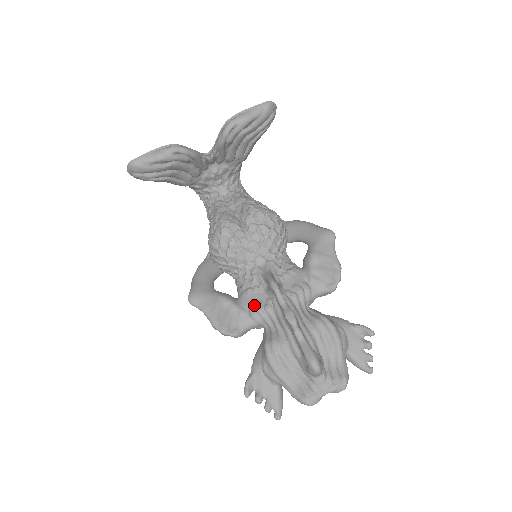
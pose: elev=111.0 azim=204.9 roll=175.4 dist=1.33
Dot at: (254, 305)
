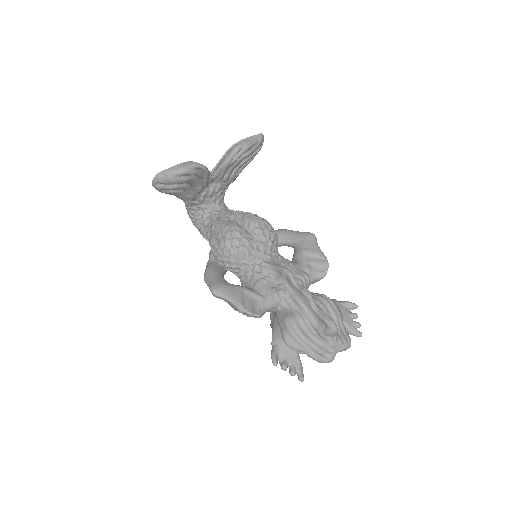
Dot at: (269, 290)
